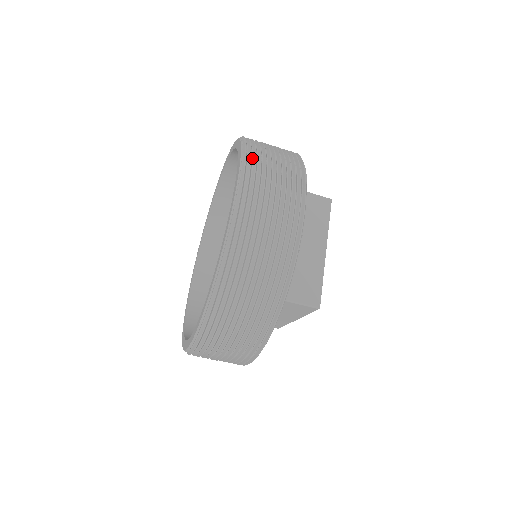
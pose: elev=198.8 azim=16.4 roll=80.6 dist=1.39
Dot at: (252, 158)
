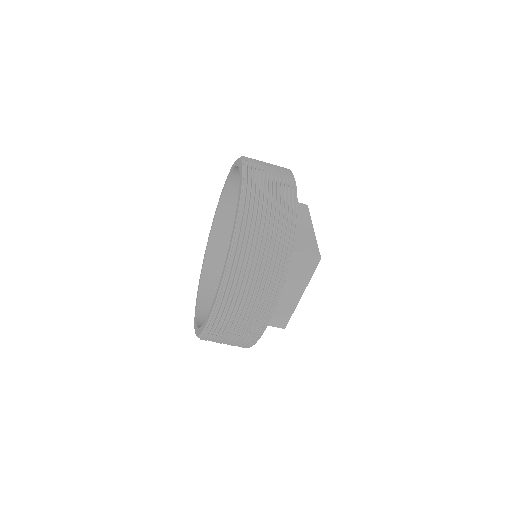
Dot at: occluded
